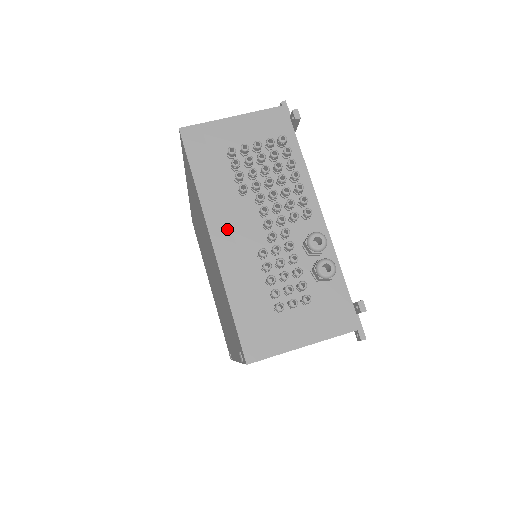
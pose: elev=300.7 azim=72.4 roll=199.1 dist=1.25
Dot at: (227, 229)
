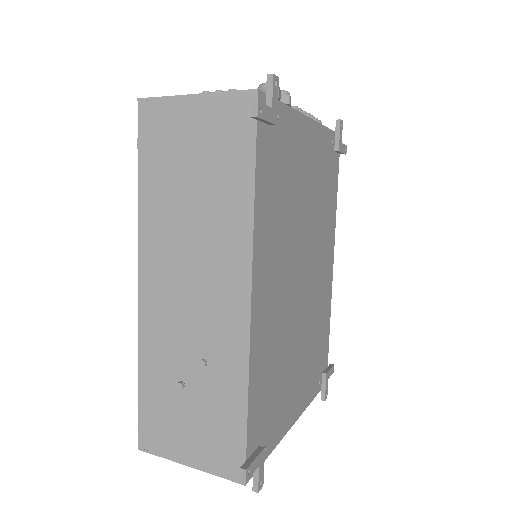
Dot at: occluded
